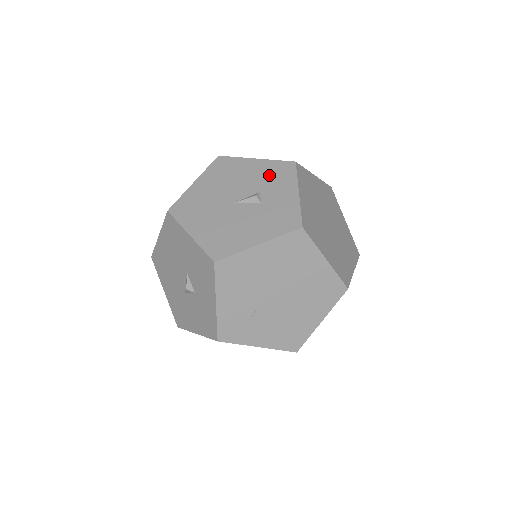
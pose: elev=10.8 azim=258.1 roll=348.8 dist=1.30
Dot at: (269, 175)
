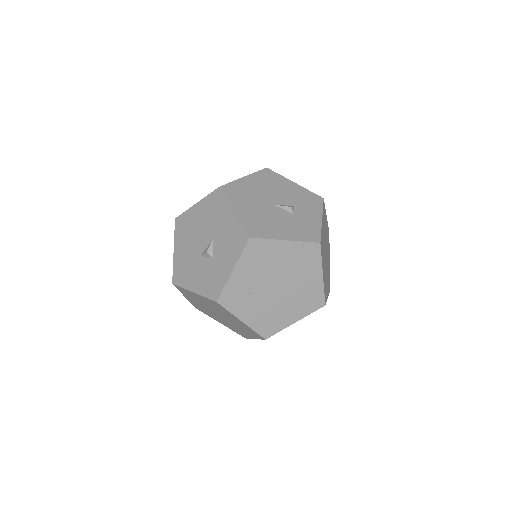
Dot at: (303, 198)
